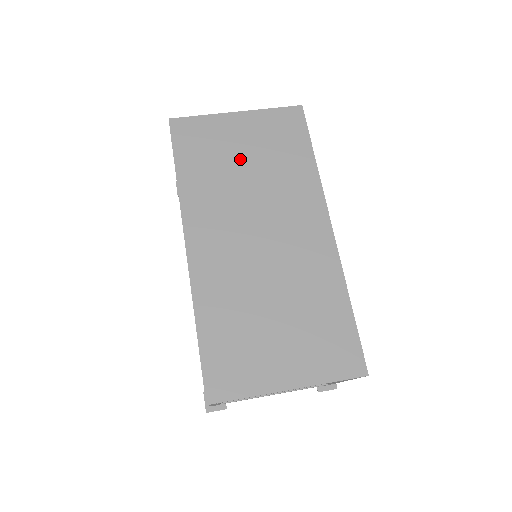
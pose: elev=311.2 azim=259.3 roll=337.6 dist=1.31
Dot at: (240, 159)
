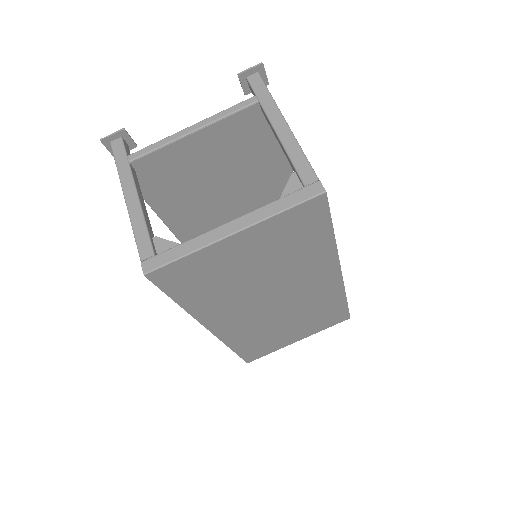
Dot at: (248, 270)
